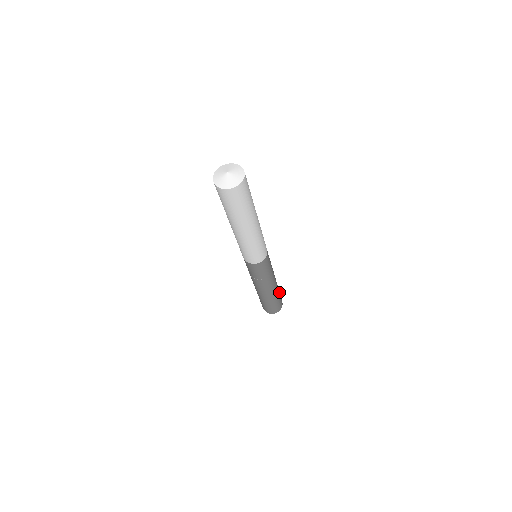
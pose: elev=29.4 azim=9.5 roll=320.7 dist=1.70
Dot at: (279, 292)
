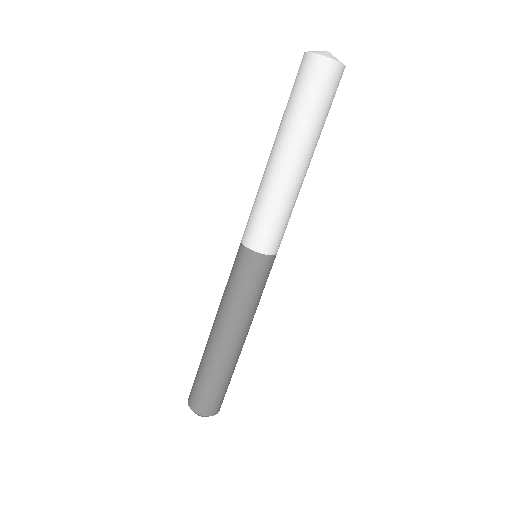
Dot at: occluded
